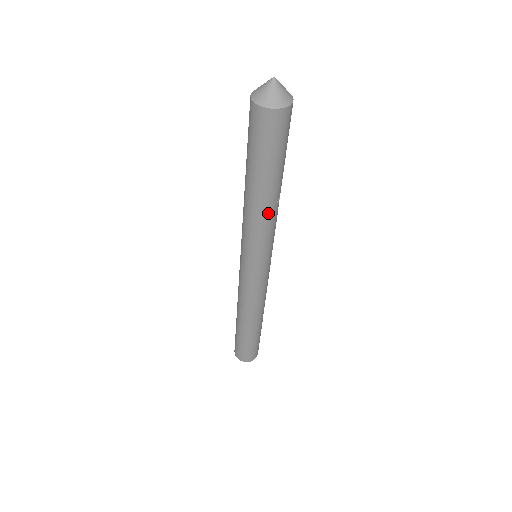
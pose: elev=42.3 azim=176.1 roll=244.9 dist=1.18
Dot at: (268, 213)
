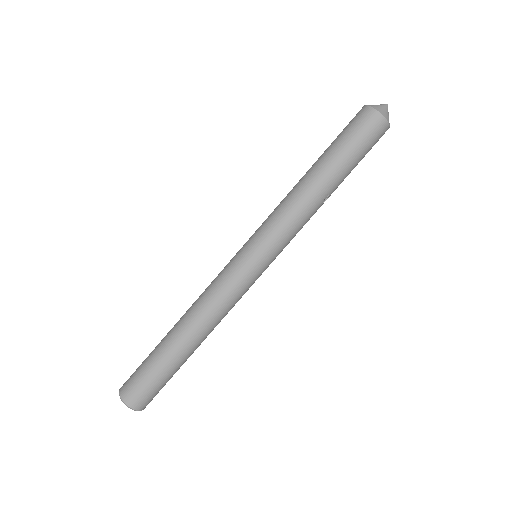
Dot at: (310, 201)
